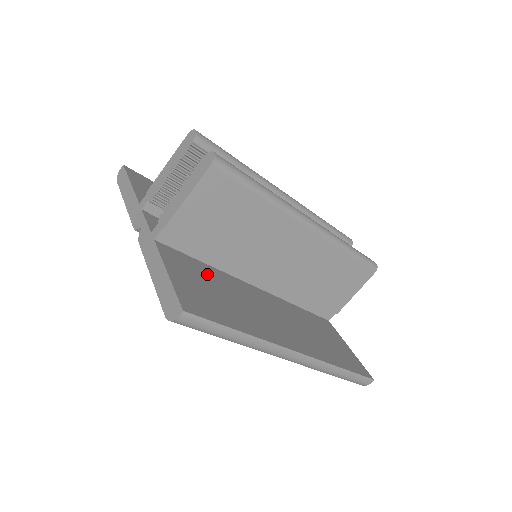
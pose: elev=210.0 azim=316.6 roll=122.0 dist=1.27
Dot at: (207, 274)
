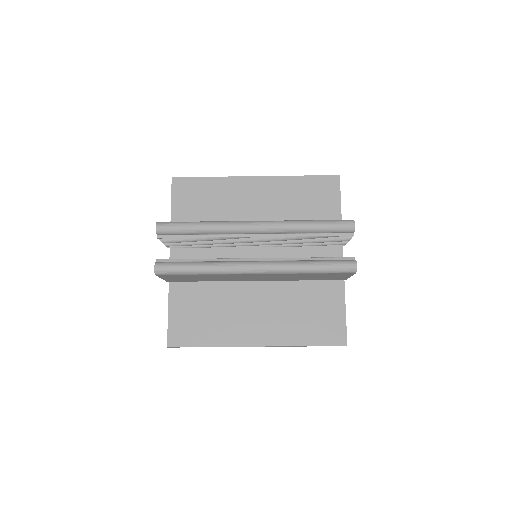
Dot at: (204, 295)
